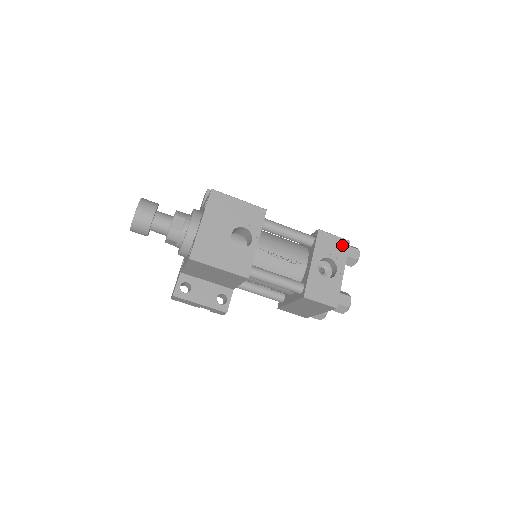
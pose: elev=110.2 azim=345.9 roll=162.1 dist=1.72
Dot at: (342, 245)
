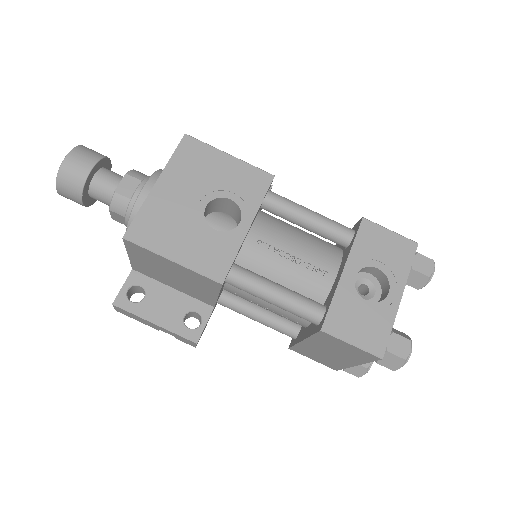
Dot at: (403, 248)
